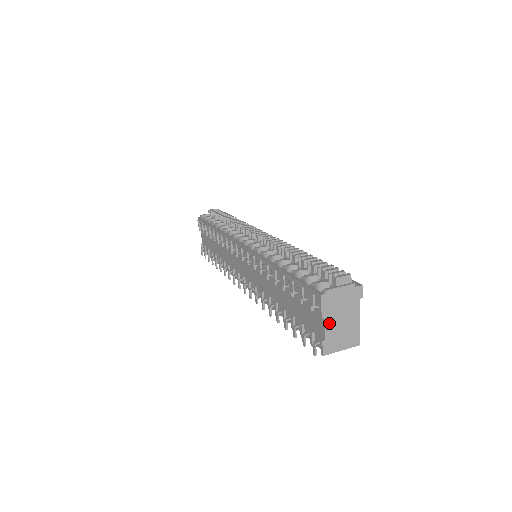
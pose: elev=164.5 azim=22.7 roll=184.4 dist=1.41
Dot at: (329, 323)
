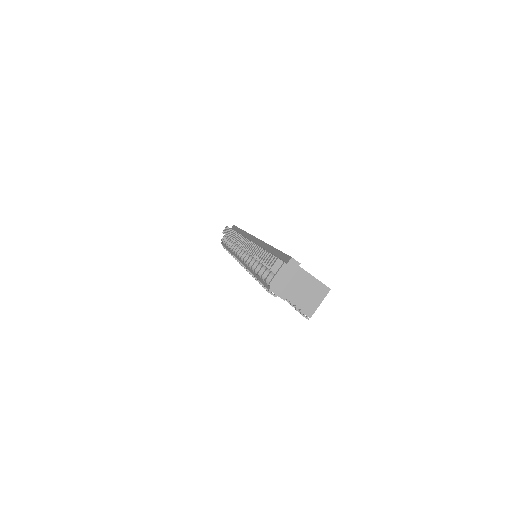
Dot at: (293, 298)
